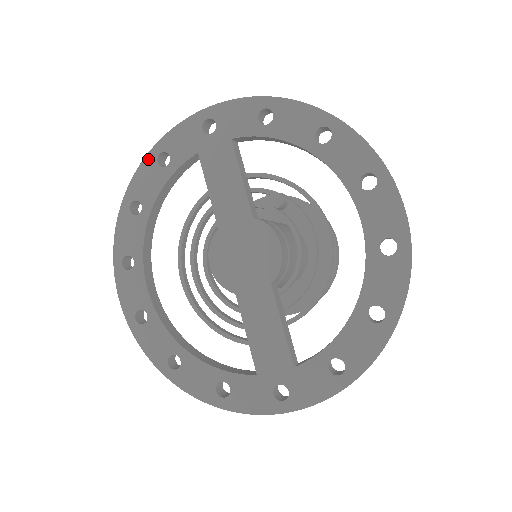
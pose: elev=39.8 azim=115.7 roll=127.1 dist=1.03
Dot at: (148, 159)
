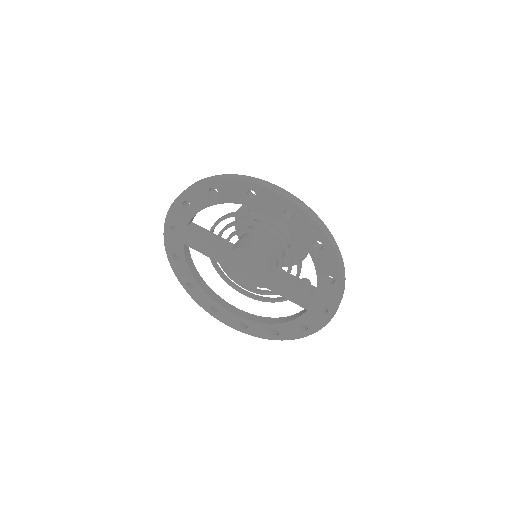
Dot at: (171, 263)
